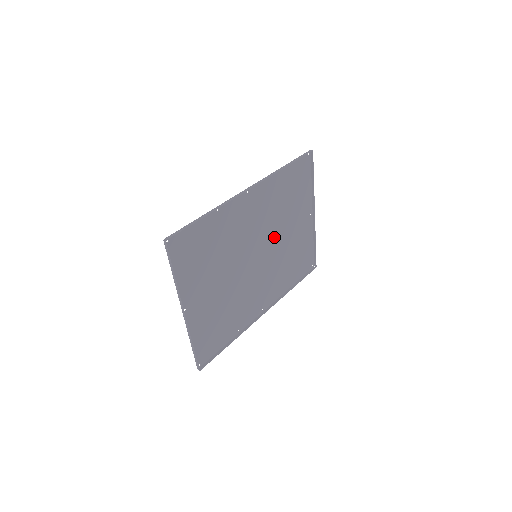
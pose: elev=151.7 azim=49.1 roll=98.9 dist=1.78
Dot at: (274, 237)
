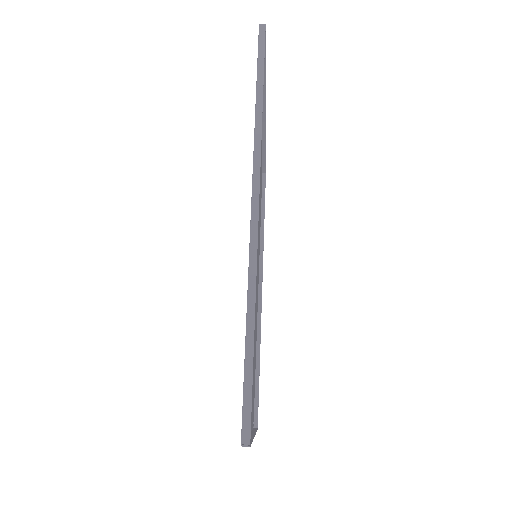
Dot at: occluded
